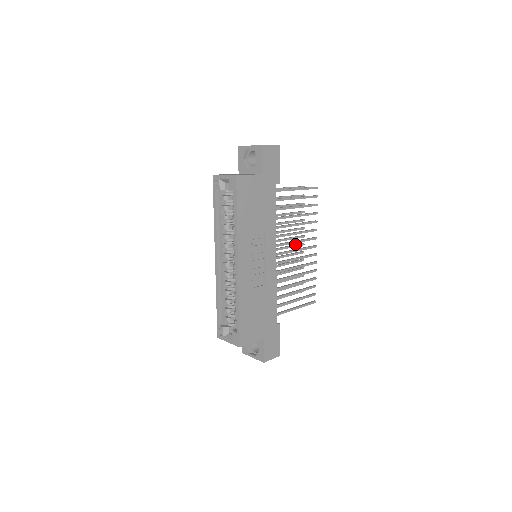
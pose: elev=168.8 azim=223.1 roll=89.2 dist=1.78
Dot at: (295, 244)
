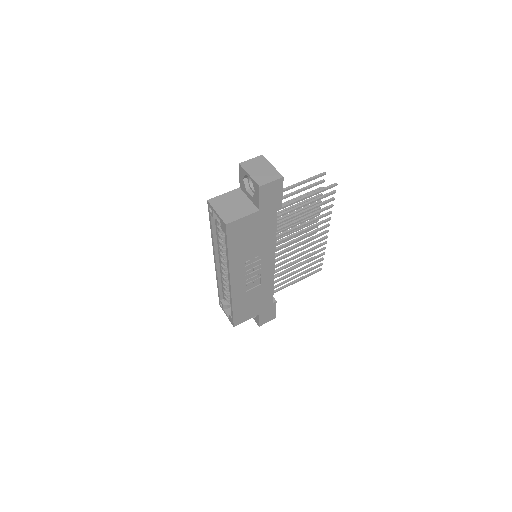
Dot at: occluded
